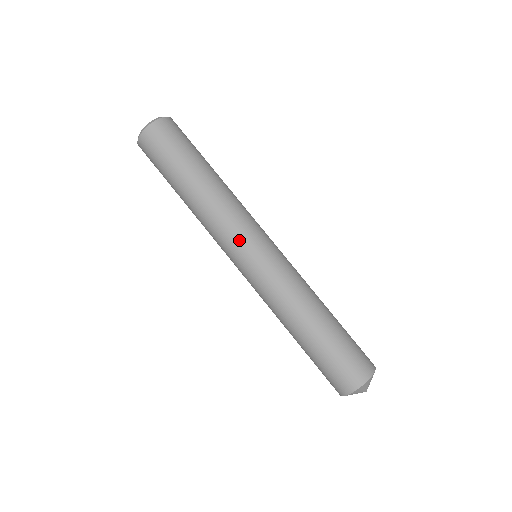
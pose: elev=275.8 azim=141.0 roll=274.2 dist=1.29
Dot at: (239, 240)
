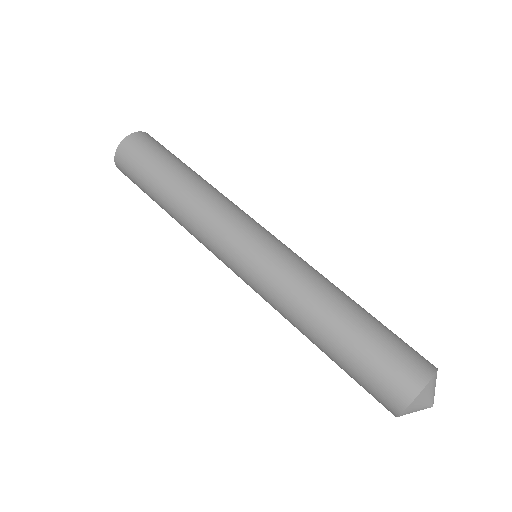
Dot at: (234, 229)
